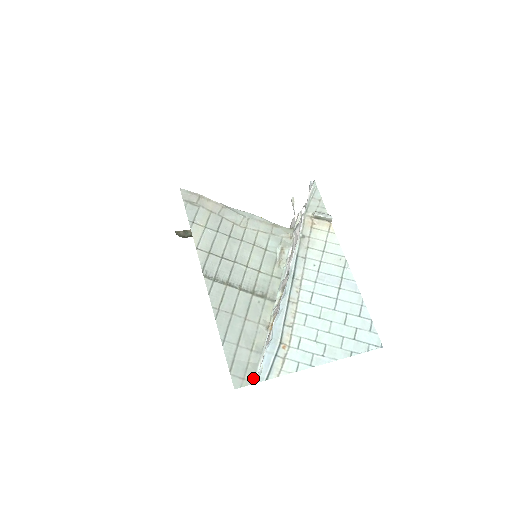
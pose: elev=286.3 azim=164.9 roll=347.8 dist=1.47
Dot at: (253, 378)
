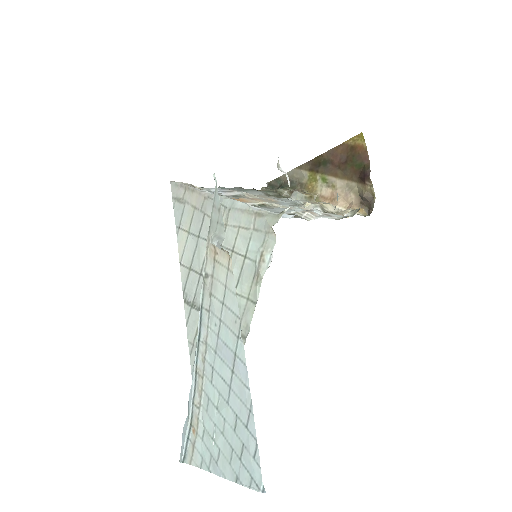
Dot at: occluded
